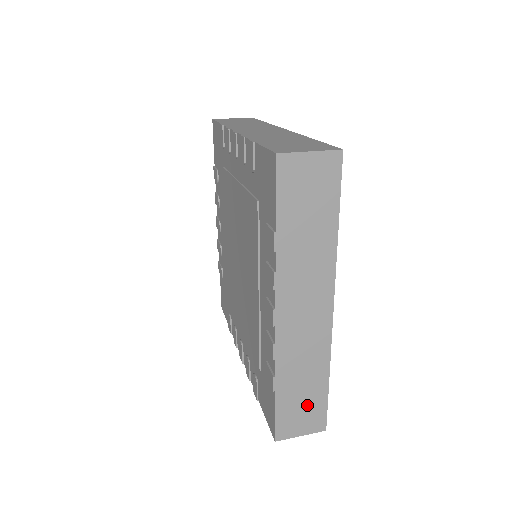
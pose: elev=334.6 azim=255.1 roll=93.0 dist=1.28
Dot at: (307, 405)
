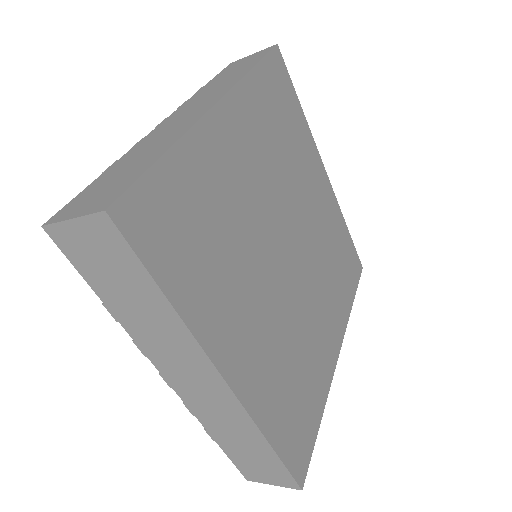
Dot at: (261, 462)
